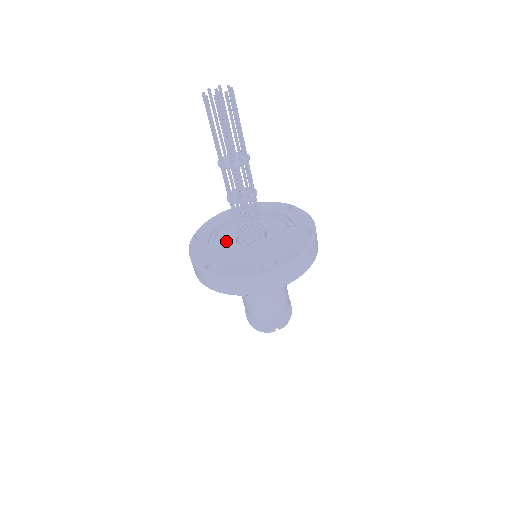
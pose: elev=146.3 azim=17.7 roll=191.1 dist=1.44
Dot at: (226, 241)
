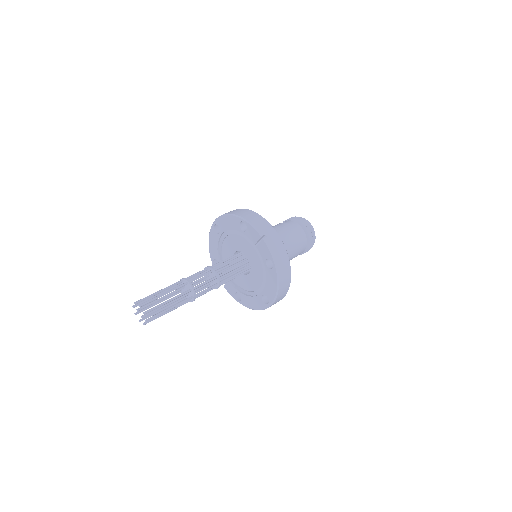
Dot at: (231, 268)
